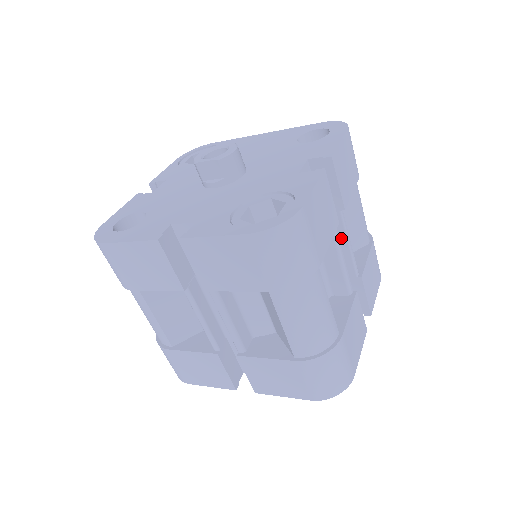
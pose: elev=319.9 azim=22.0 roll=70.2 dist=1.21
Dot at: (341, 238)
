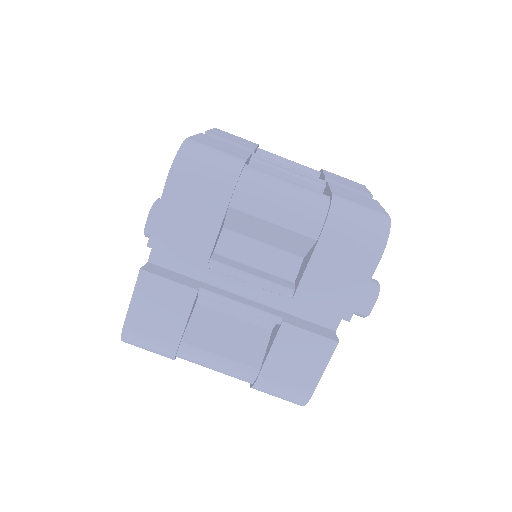
Dot at: occluded
